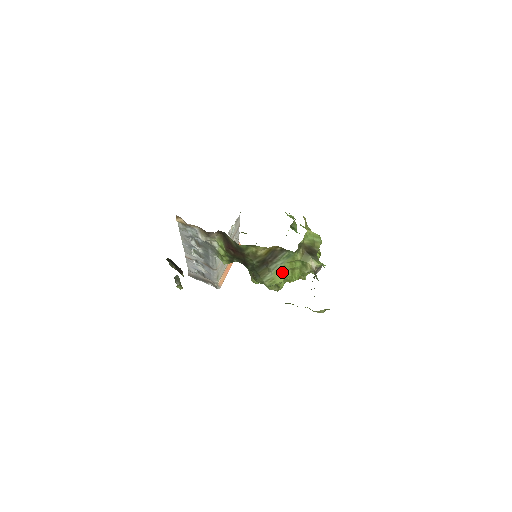
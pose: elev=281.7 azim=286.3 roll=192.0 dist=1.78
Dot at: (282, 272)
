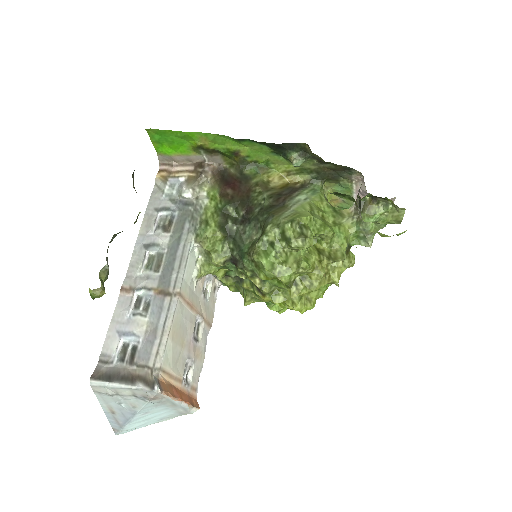
Dot at: (308, 210)
